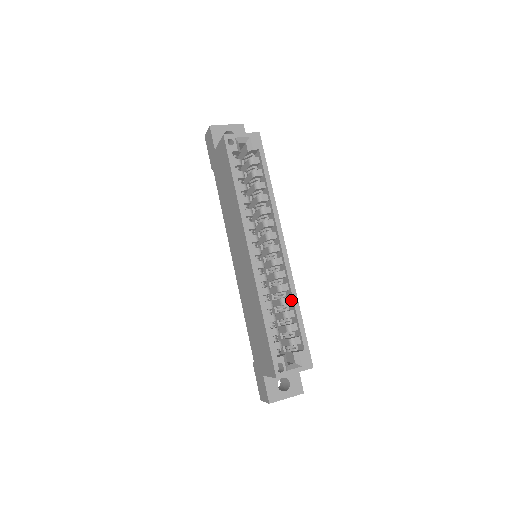
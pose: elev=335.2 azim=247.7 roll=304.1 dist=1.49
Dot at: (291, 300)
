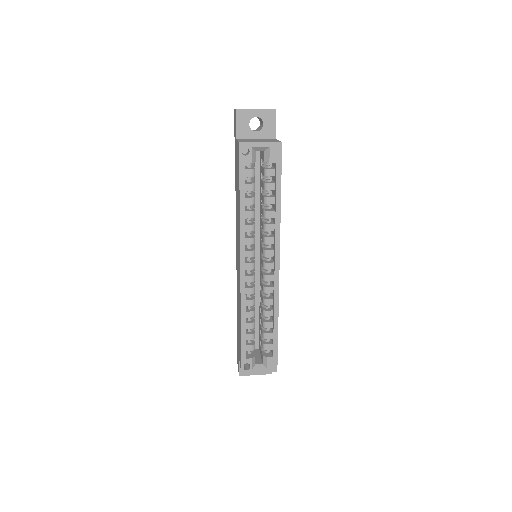
Dot at: (273, 314)
